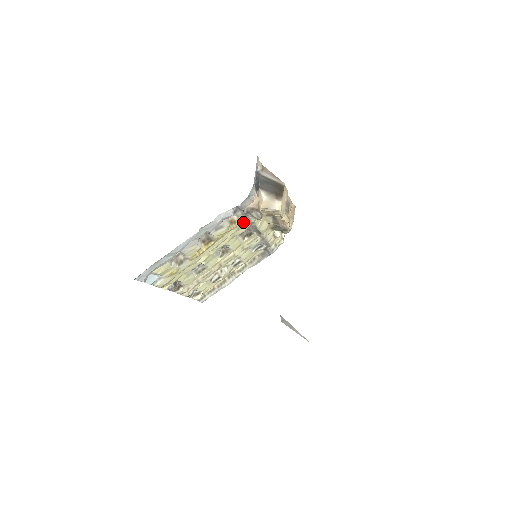
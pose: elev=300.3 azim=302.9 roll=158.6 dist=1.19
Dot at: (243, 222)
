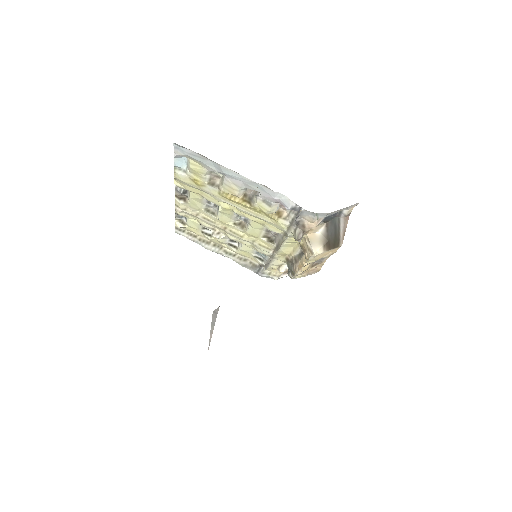
Dot at: (284, 225)
